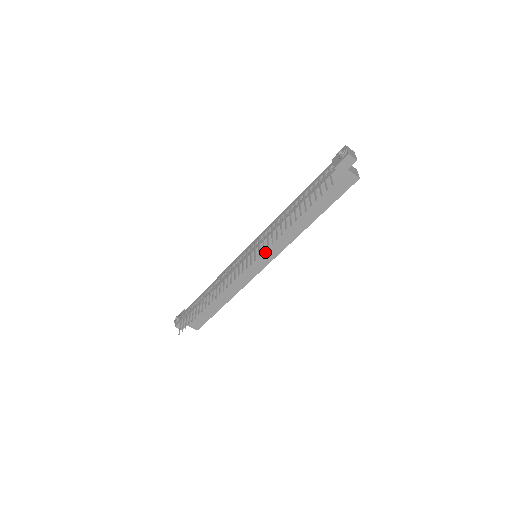
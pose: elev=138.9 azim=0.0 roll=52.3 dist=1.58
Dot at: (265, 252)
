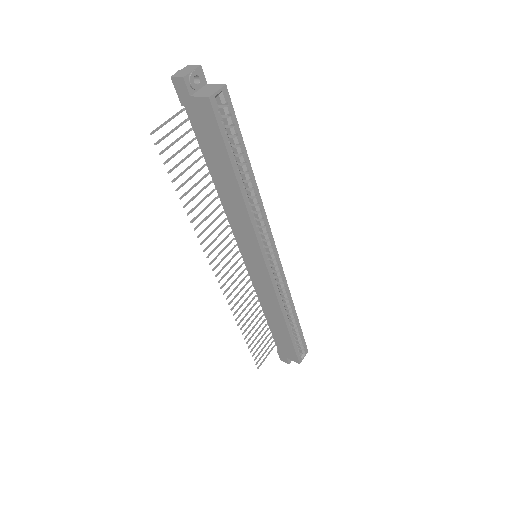
Dot at: (248, 248)
